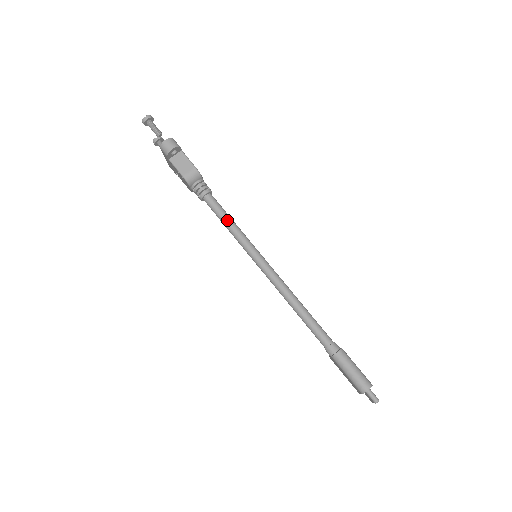
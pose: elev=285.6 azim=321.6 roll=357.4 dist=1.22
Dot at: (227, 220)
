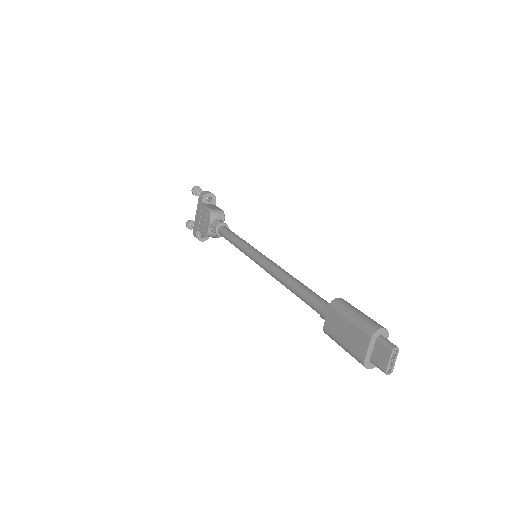
Dot at: (236, 235)
